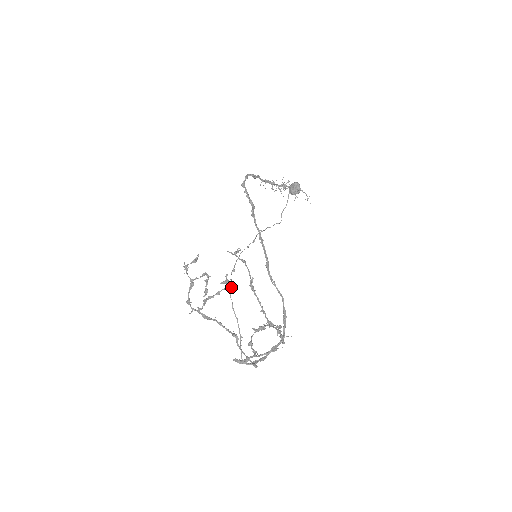
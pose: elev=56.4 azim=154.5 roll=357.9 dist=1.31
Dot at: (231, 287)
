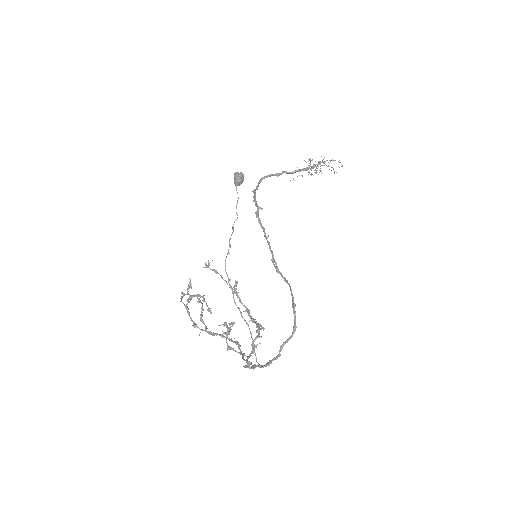
Dot at: (233, 296)
